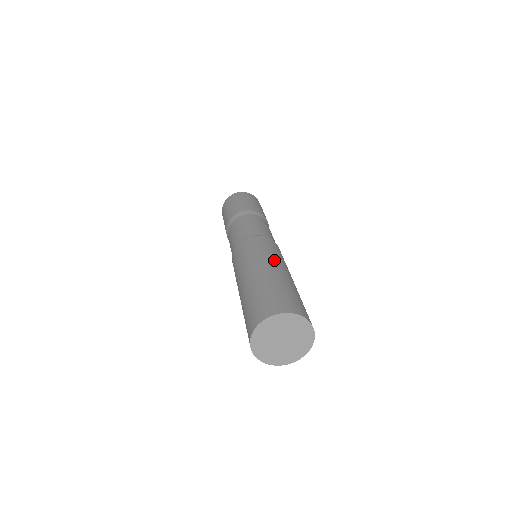
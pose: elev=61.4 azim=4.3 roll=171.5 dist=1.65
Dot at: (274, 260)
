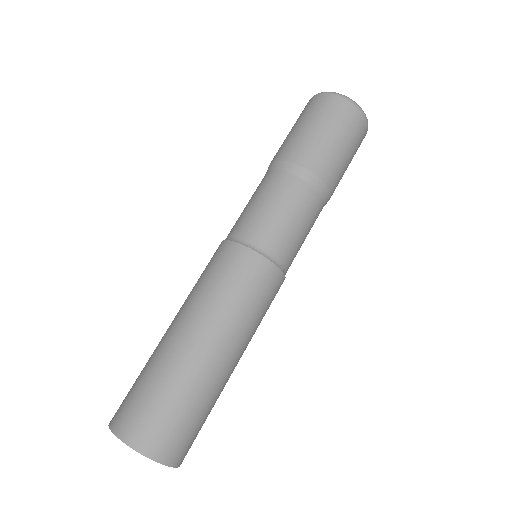
Dot at: (191, 309)
